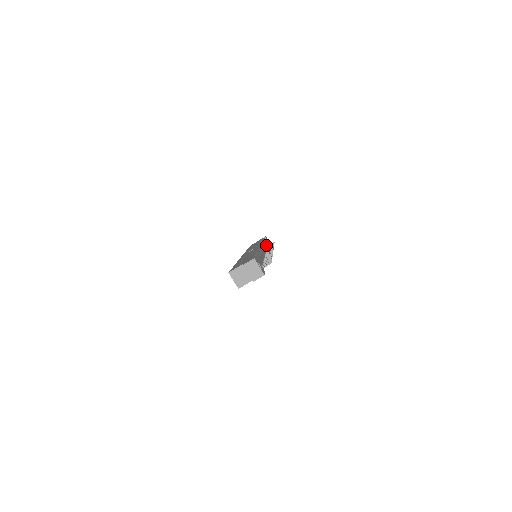
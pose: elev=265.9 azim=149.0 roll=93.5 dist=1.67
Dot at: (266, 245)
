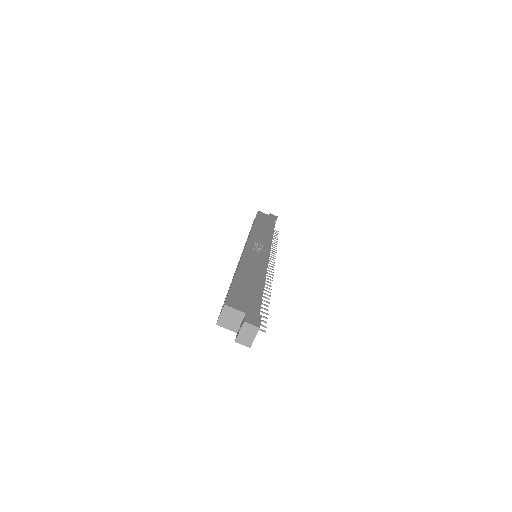
Dot at: occluded
